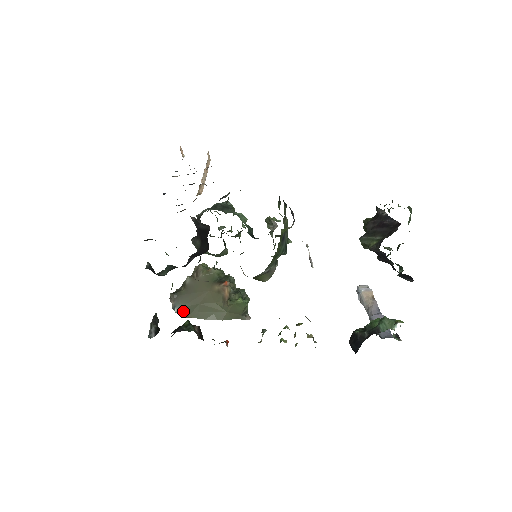
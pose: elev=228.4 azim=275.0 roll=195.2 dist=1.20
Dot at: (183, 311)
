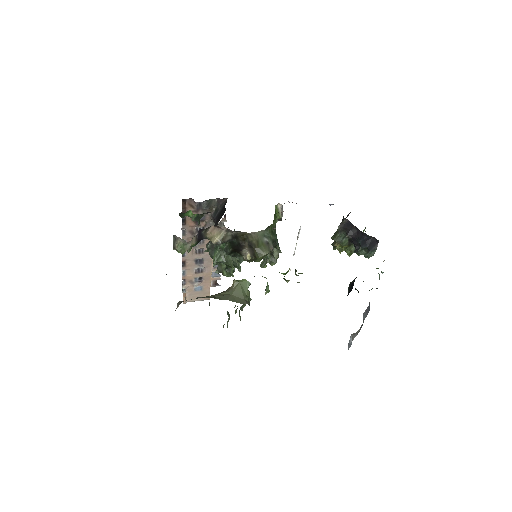
Dot at: occluded
